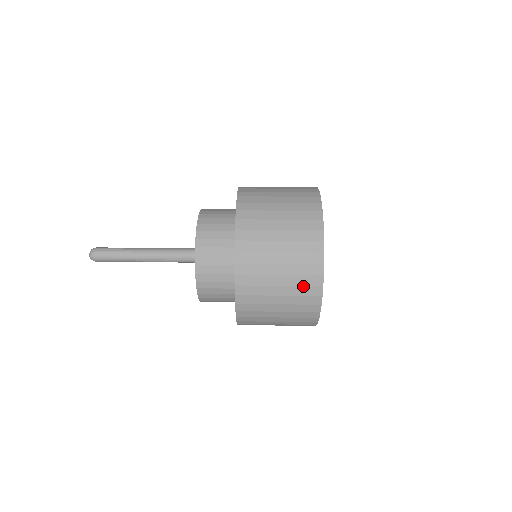
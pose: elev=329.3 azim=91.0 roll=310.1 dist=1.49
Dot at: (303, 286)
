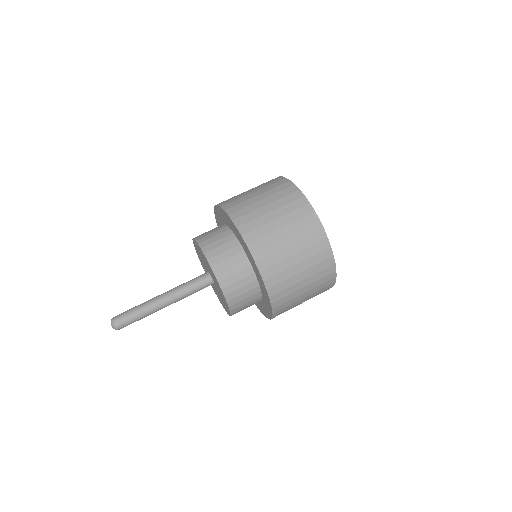
Dot at: (319, 263)
